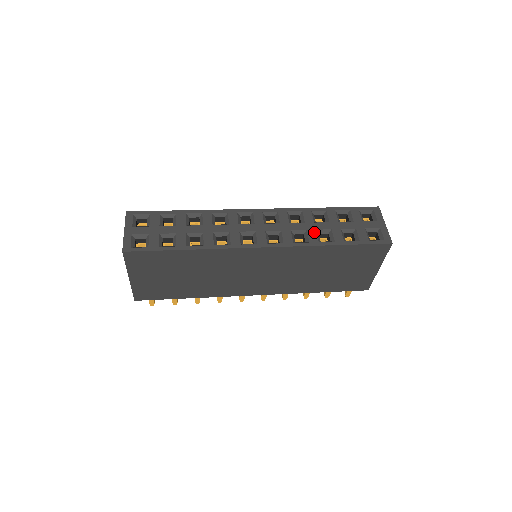
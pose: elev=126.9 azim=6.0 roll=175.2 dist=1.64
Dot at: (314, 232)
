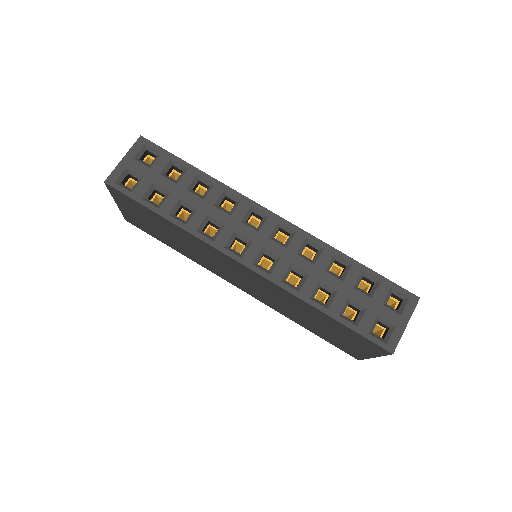
Dot at: (315, 282)
